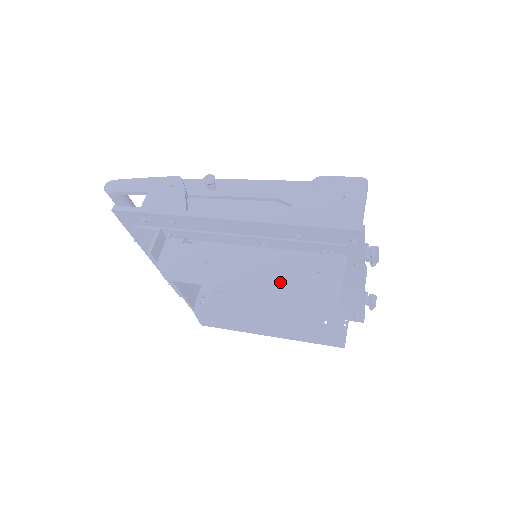
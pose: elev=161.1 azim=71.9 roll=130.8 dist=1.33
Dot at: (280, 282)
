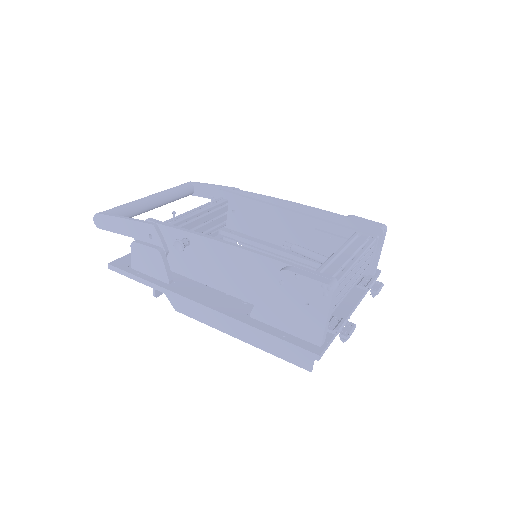
Dot at: (263, 341)
